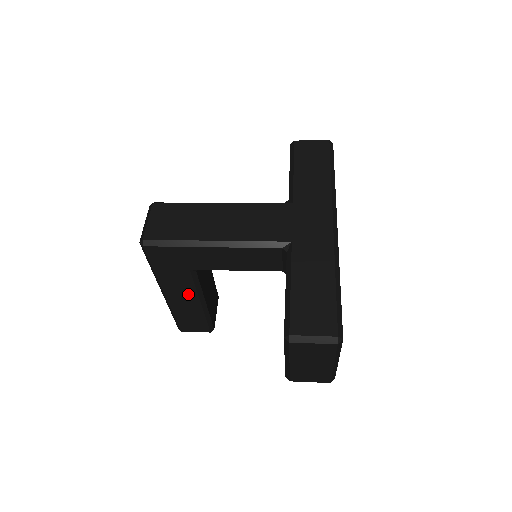
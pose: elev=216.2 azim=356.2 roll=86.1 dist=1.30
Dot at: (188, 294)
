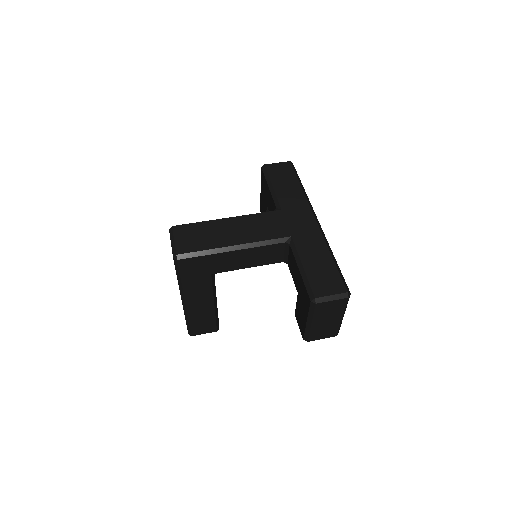
Dot at: (205, 297)
